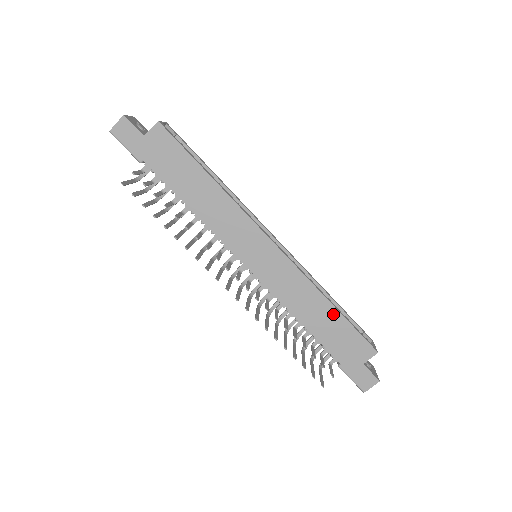
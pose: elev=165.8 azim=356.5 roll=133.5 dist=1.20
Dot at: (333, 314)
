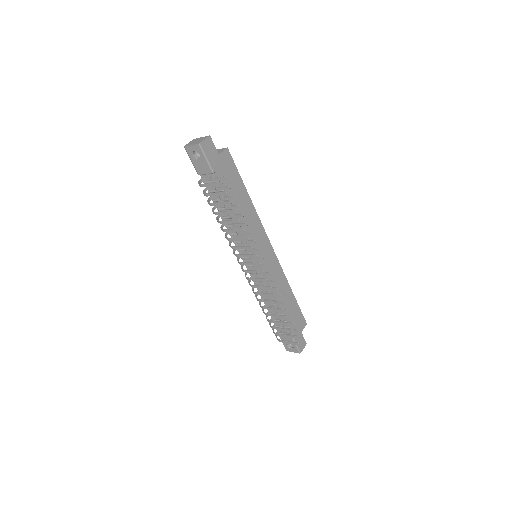
Dot at: (292, 297)
